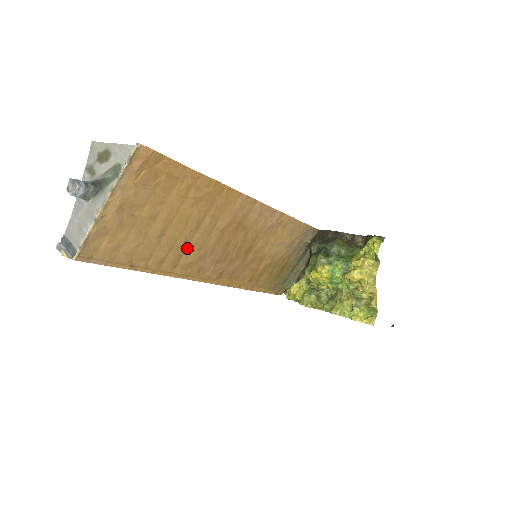
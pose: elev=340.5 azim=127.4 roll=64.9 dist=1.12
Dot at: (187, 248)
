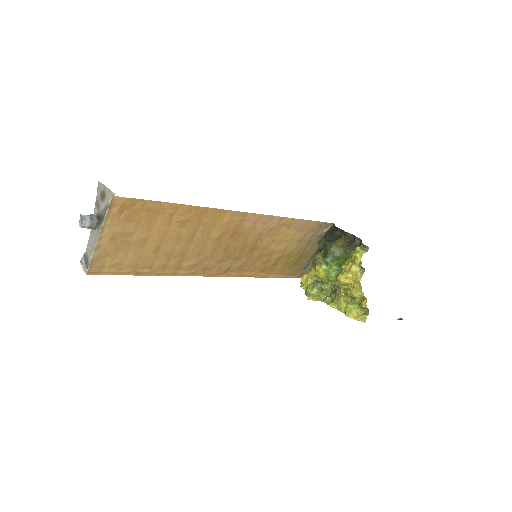
Dot at: (186, 255)
